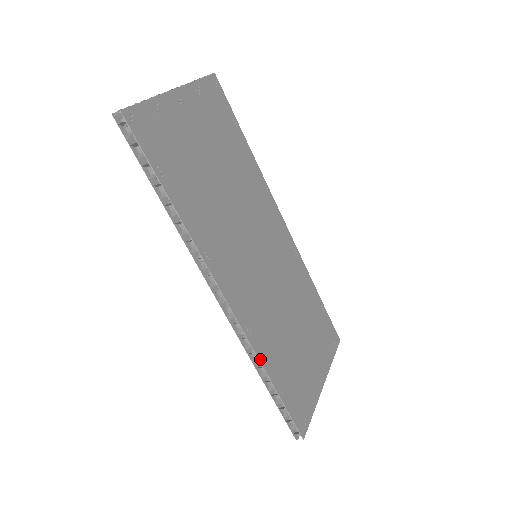
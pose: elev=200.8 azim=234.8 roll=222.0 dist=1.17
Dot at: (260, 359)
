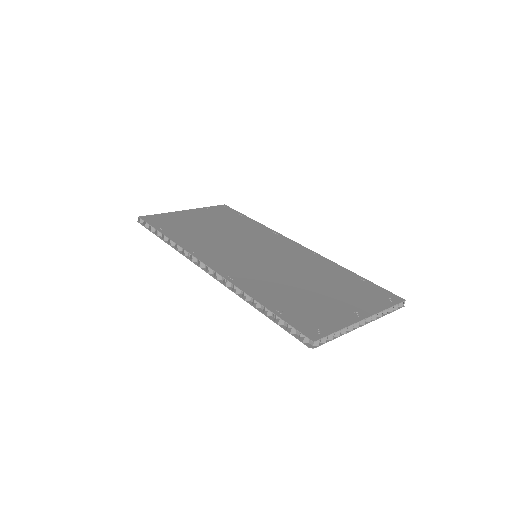
Dot at: (245, 291)
